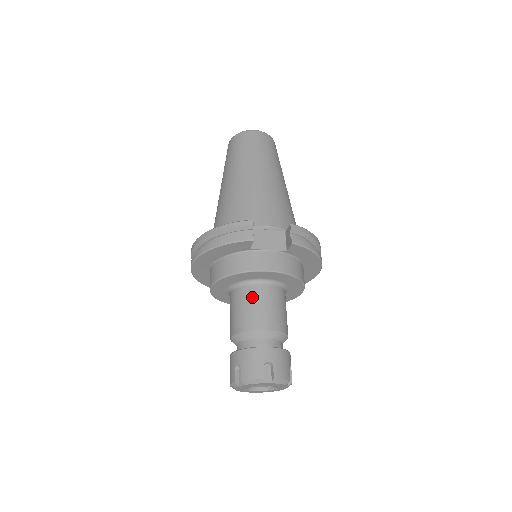
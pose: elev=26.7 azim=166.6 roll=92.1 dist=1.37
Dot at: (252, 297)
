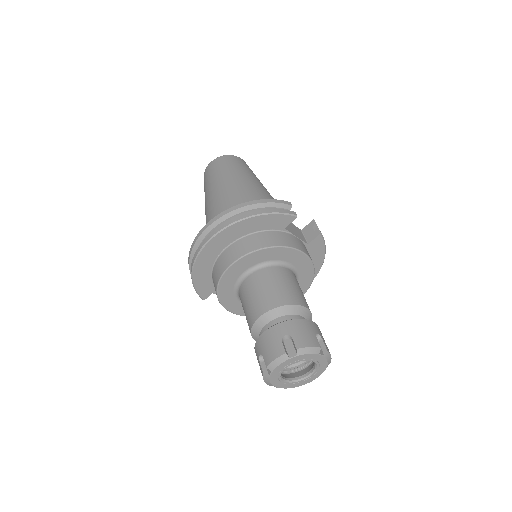
Dot at: (283, 276)
